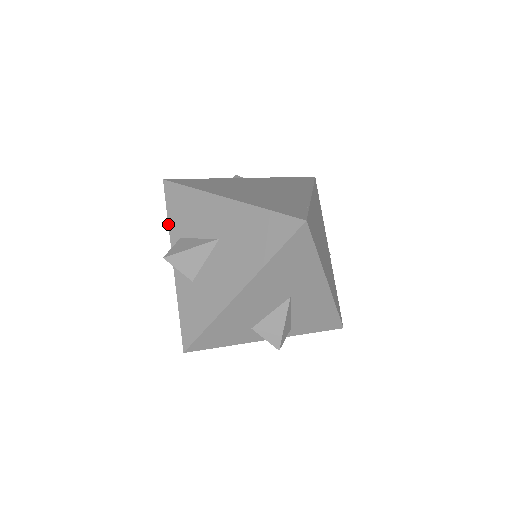
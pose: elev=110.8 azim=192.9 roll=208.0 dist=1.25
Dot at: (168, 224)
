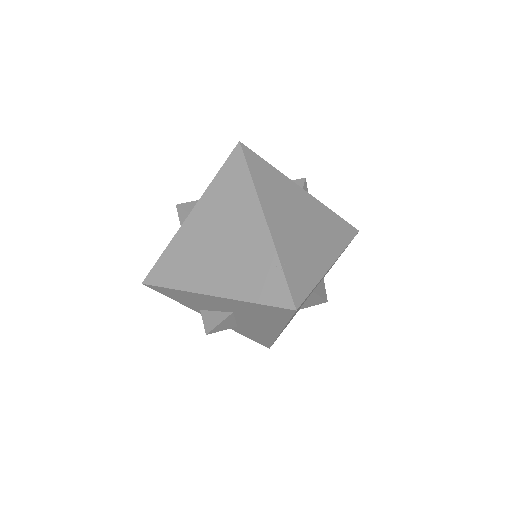
Dot at: occluded
